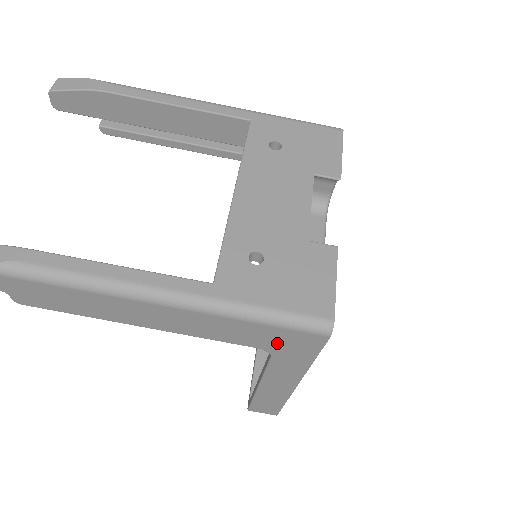
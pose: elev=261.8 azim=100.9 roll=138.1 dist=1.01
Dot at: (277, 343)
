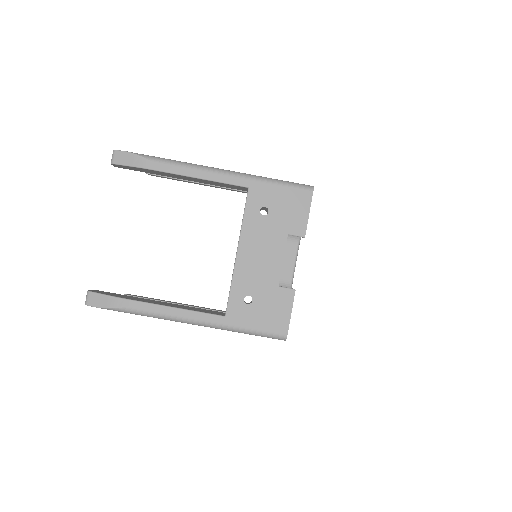
Dot at: occluded
